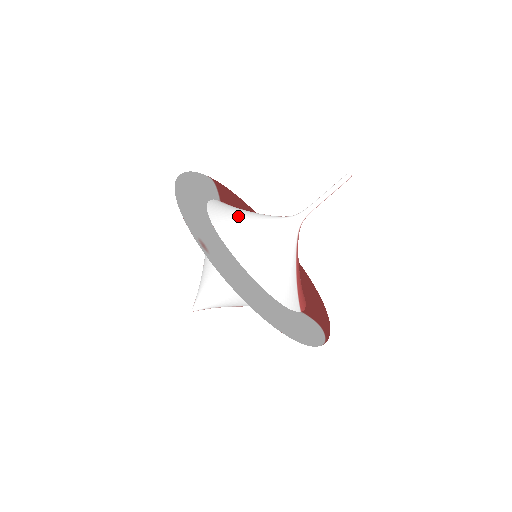
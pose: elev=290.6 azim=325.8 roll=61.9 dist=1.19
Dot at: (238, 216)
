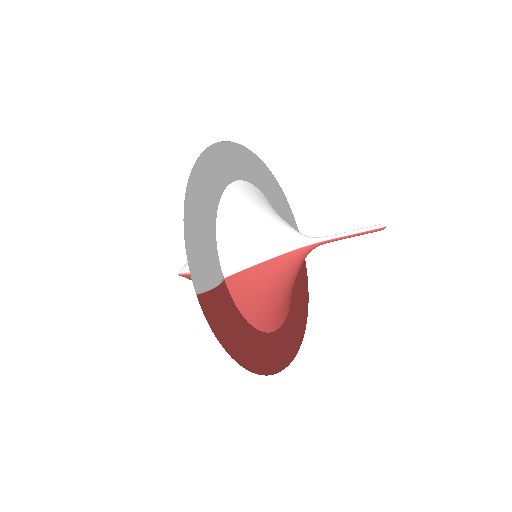
Dot at: occluded
